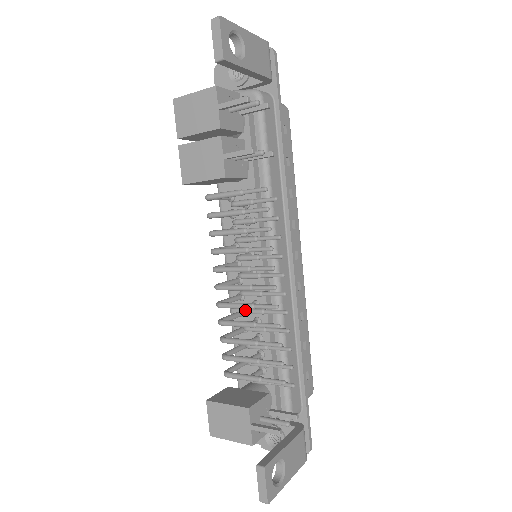
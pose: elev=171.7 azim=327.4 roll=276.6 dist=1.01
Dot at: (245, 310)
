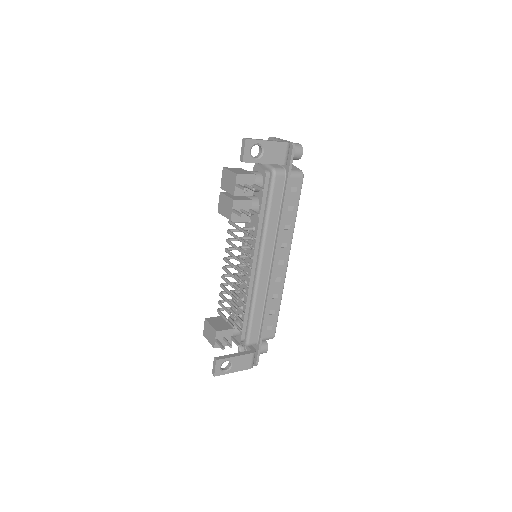
Dot at: (233, 284)
